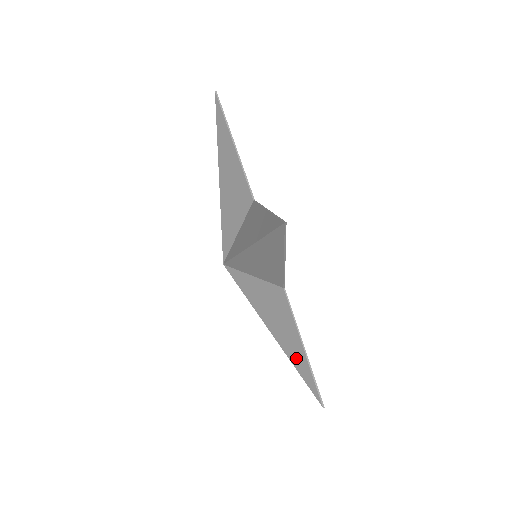
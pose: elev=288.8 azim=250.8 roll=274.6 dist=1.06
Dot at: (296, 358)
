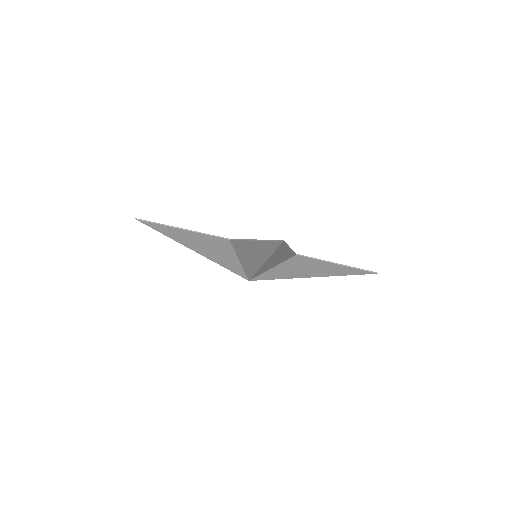
Dot at: (340, 272)
